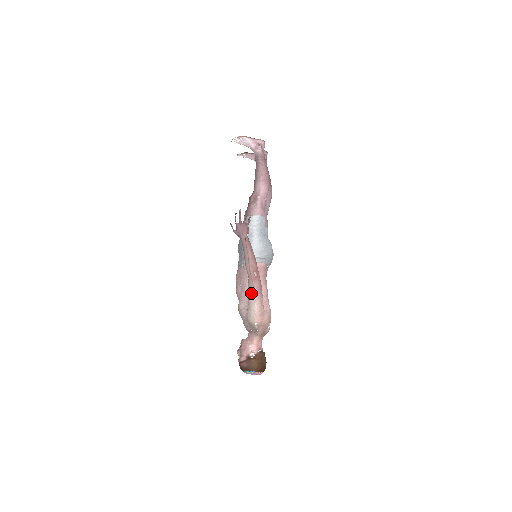
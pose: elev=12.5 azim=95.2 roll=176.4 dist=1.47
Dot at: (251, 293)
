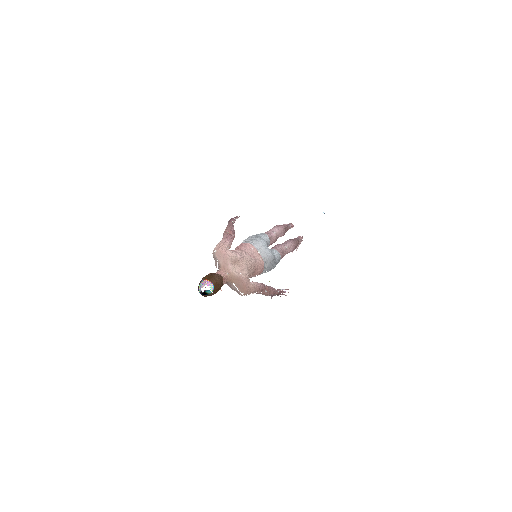
Dot at: occluded
